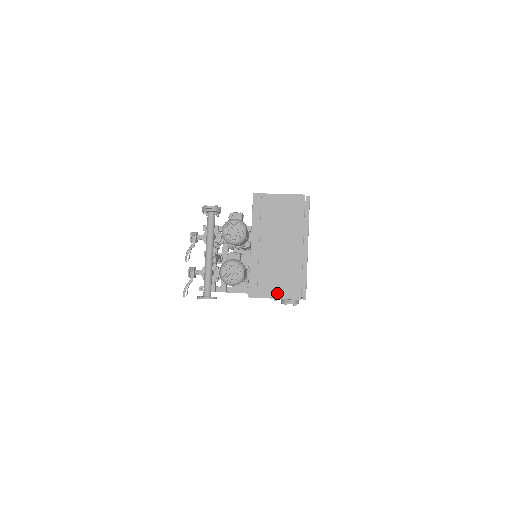
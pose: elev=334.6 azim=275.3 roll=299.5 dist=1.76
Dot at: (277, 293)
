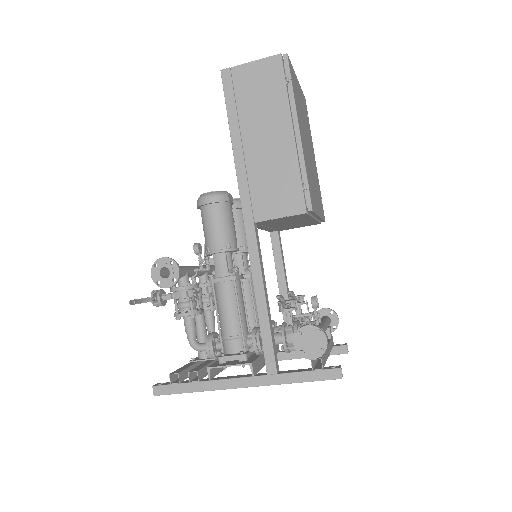
Dot at: (254, 64)
